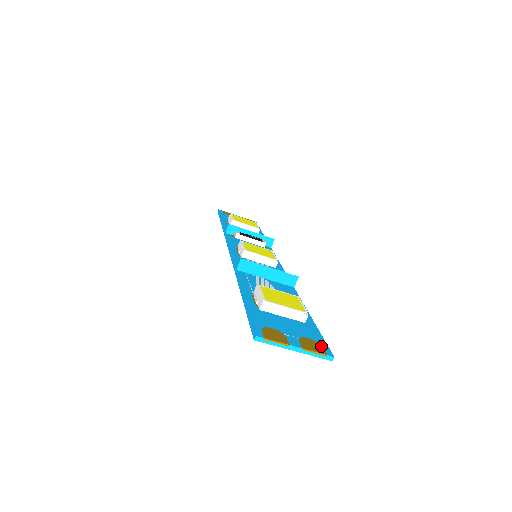
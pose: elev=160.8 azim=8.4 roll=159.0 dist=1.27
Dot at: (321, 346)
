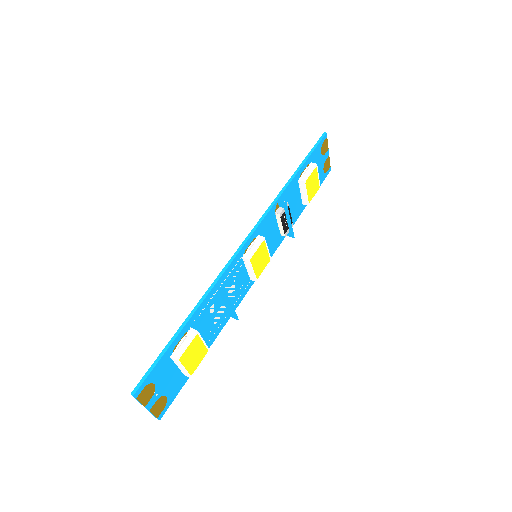
Dot at: (164, 407)
